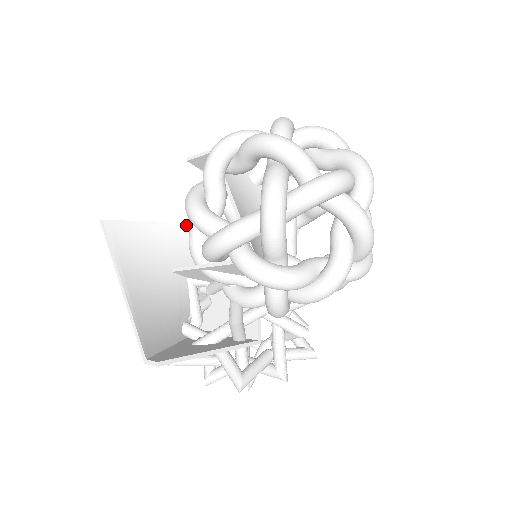
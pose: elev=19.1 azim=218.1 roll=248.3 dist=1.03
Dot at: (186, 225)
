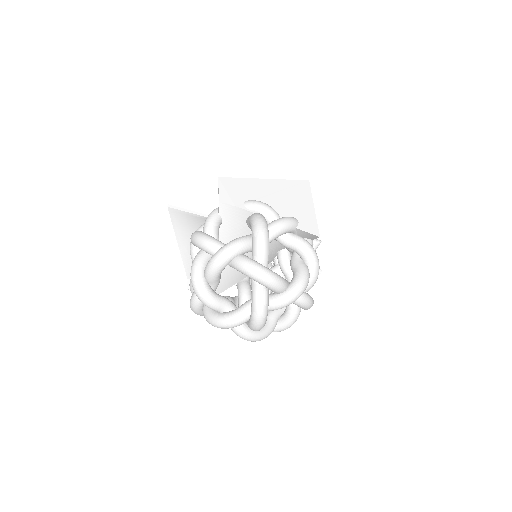
Dot at: occluded
